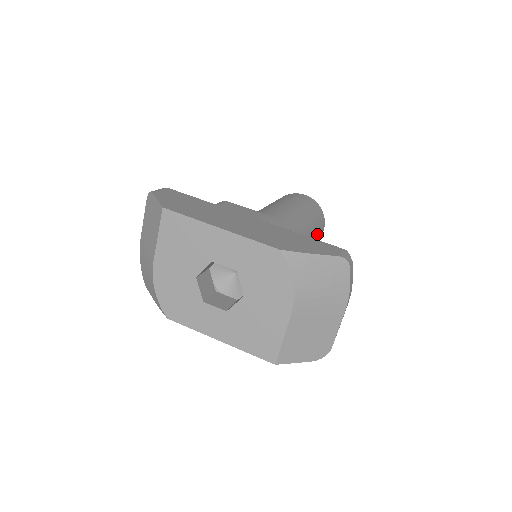
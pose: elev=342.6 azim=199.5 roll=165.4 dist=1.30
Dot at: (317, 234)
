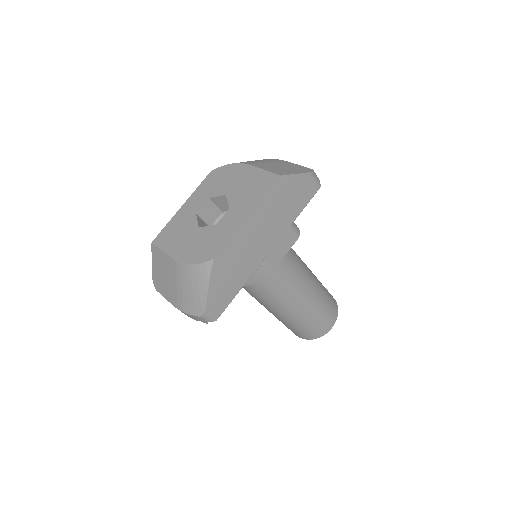
Dot at: occluded
